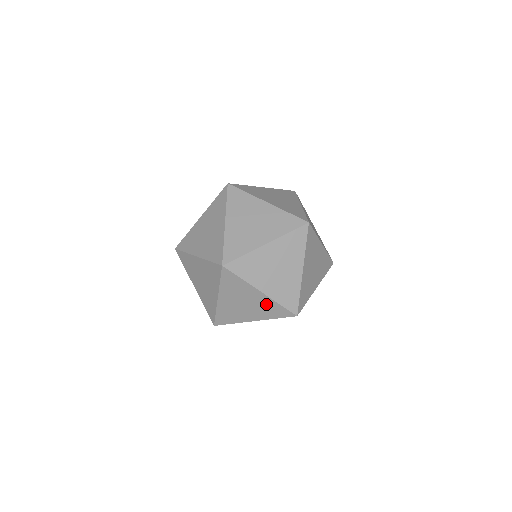
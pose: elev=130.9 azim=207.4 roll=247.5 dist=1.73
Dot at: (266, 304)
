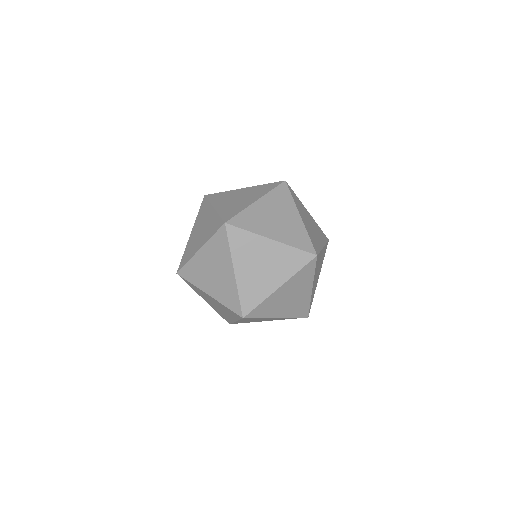
Dot at: (281, 318)
